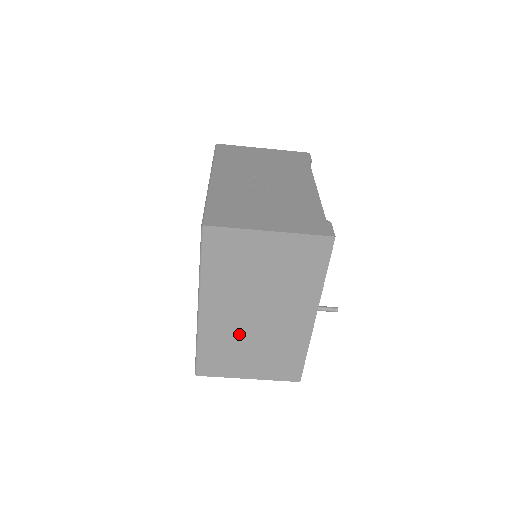
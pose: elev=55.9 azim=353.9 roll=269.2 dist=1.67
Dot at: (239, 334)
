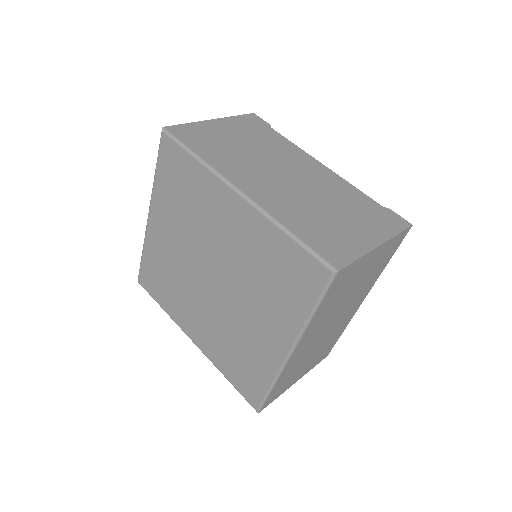
Dot at: (309, 351)
